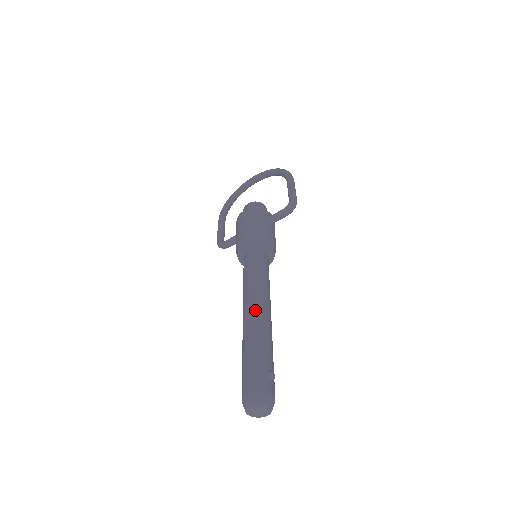
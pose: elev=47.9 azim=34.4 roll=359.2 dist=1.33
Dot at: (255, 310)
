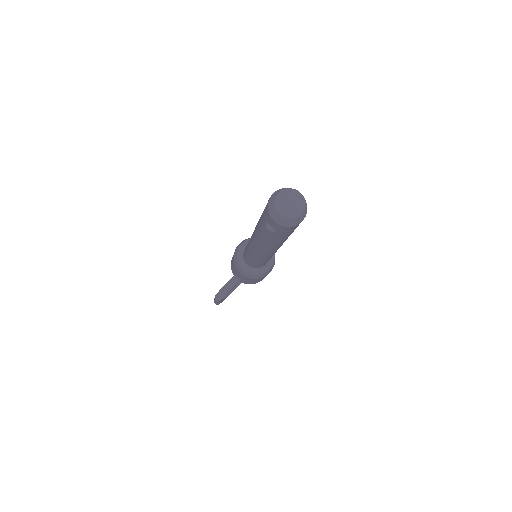
Dot at: occluded
